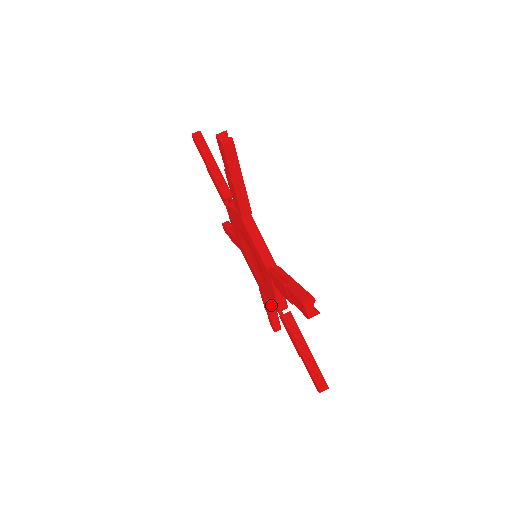
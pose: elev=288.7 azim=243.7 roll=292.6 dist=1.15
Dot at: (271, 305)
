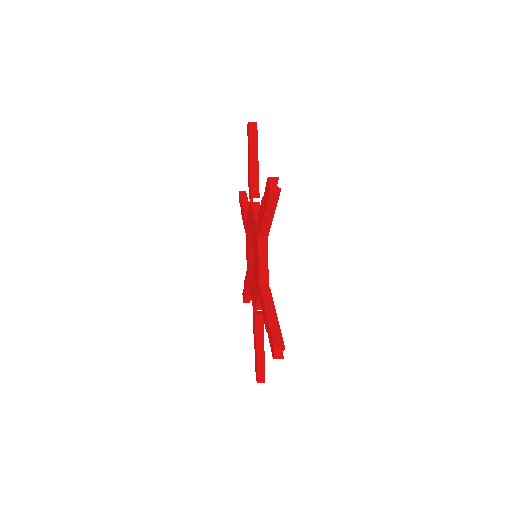
Dot at: (268, 300)
